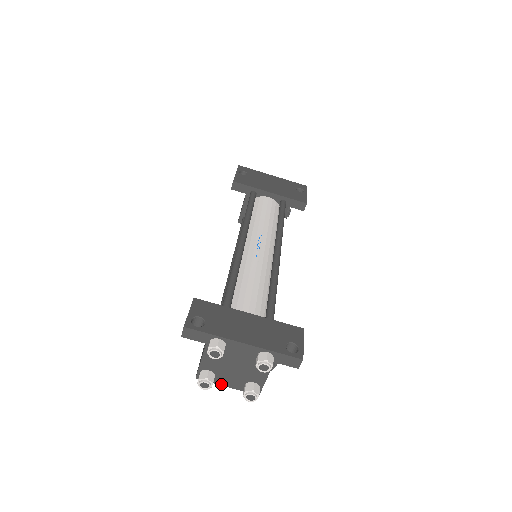
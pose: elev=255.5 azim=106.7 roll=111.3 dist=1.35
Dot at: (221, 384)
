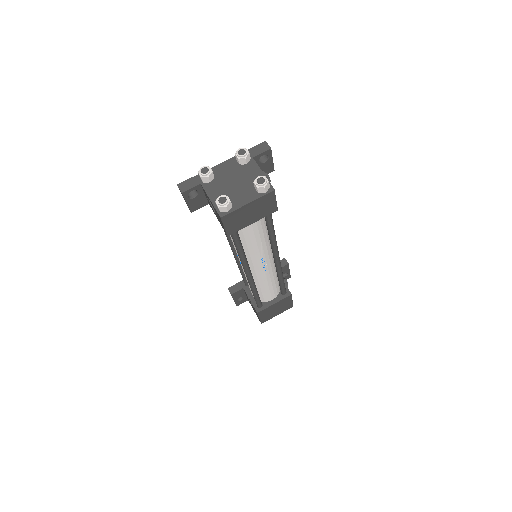
Dot at: (241, 206)
